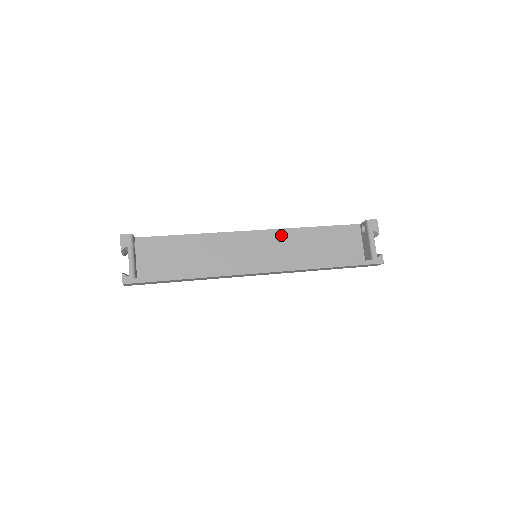
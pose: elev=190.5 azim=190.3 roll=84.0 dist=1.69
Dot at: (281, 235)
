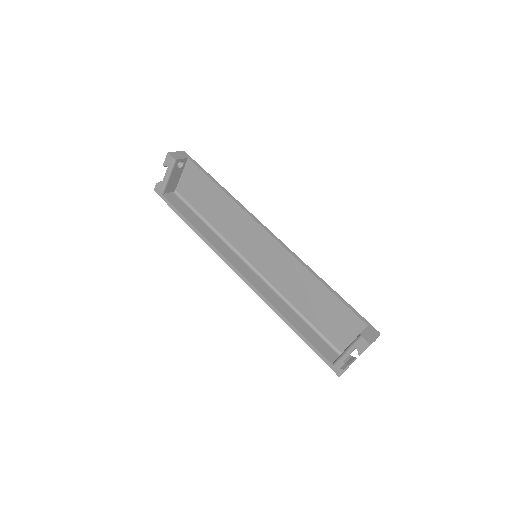
Dot at: (289, 261)
